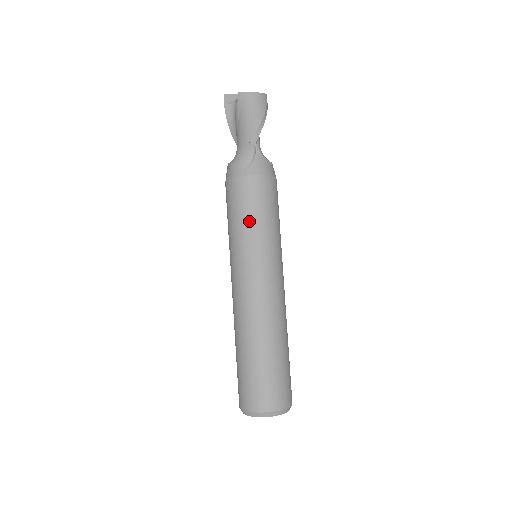
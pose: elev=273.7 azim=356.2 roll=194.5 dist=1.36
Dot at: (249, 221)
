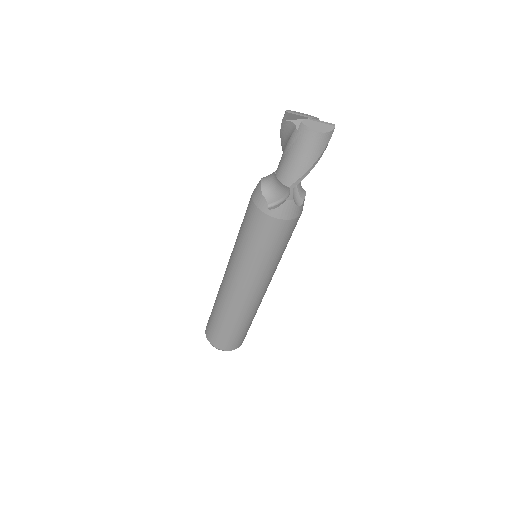
Dot at: (256, 248)
